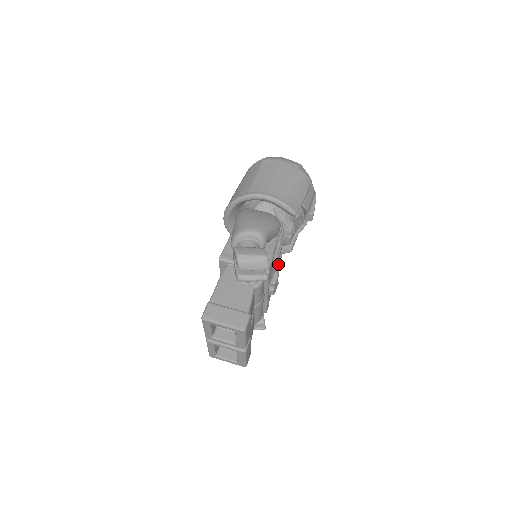
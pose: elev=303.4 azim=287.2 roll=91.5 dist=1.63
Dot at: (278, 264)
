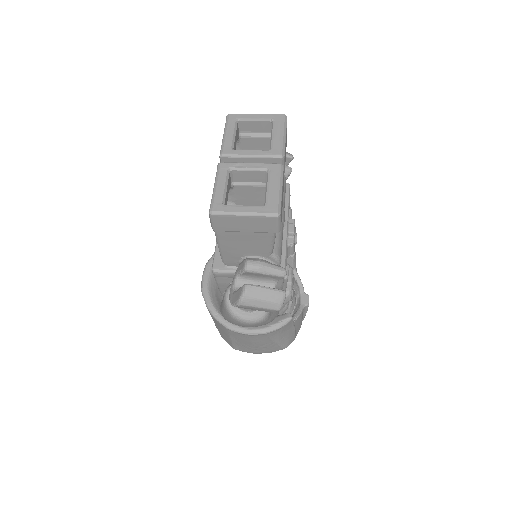
Dot at: occluded
